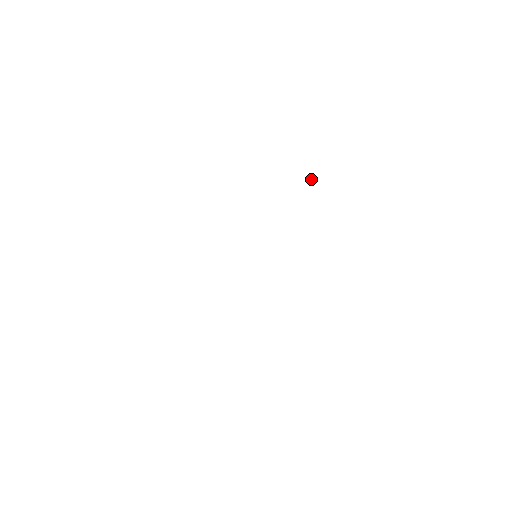
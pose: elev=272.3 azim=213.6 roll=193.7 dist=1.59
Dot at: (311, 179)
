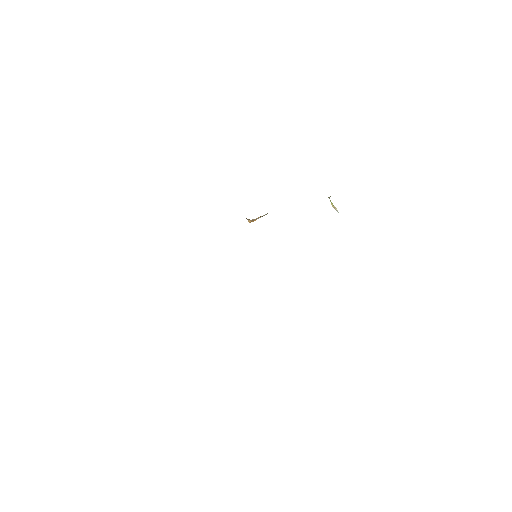
Dot at: (335, 209)
